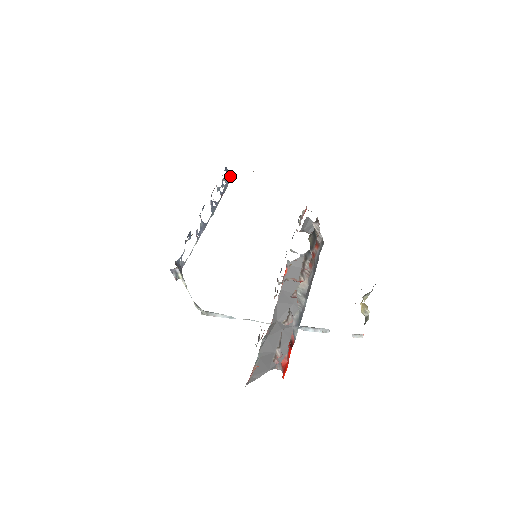
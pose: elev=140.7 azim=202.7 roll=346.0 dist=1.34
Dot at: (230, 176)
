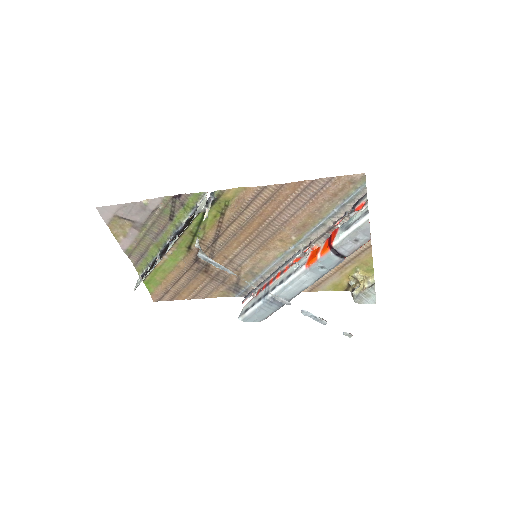
Dot at: occluded
